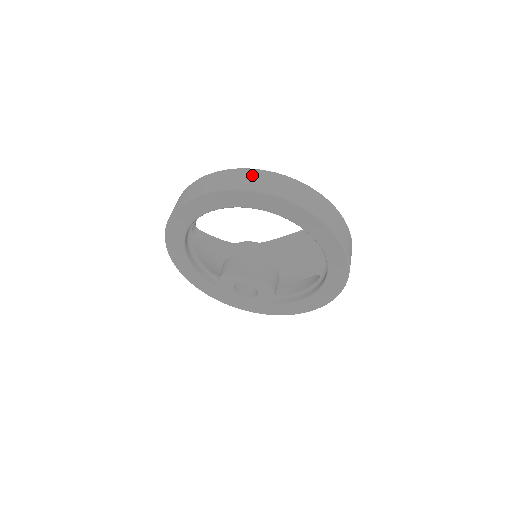
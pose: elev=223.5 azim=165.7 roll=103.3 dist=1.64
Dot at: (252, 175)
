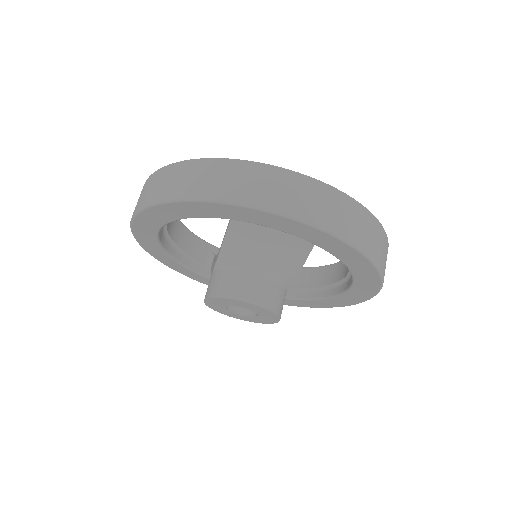
Dot at: occluded
